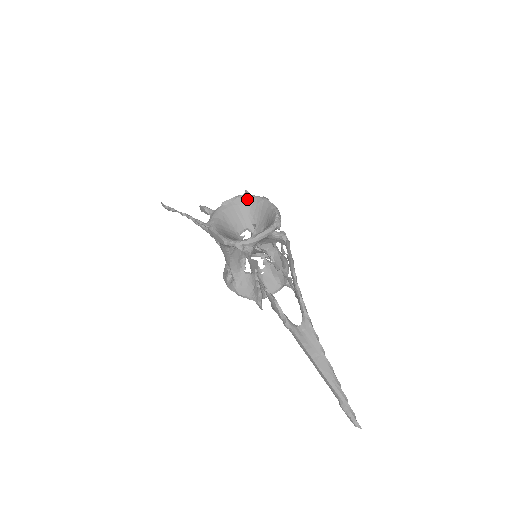
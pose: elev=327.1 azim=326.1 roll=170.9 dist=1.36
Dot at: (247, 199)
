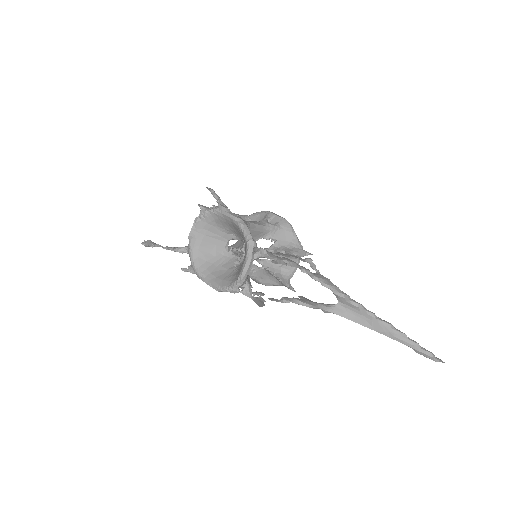
Dot at: (206, 218)
